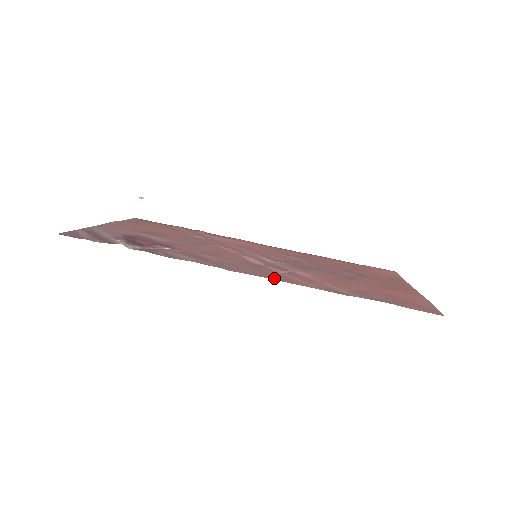
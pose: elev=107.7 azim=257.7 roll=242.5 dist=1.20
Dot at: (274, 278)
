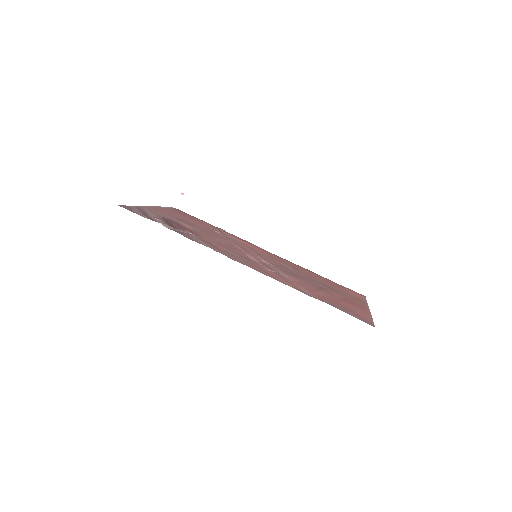
Dot at: (261, 272)
